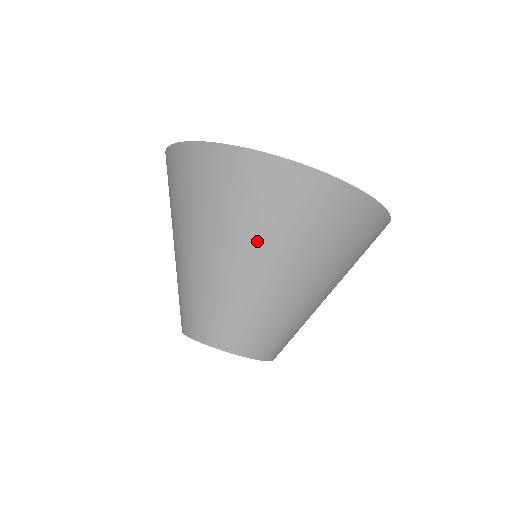
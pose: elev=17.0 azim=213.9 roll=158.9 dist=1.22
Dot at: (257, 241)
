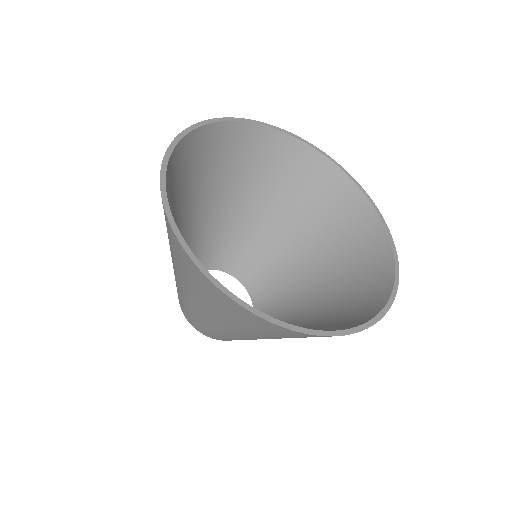
Dot at: (258, 336)
